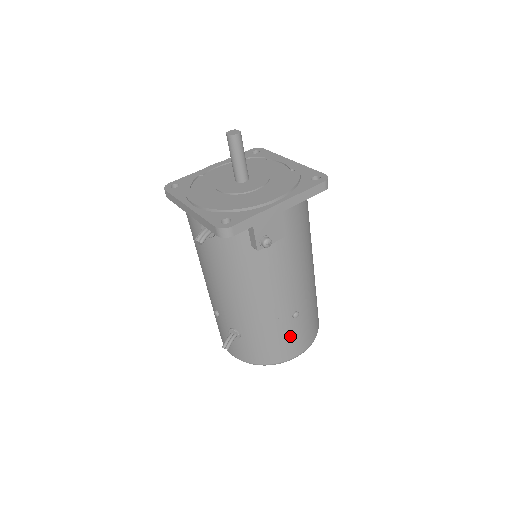
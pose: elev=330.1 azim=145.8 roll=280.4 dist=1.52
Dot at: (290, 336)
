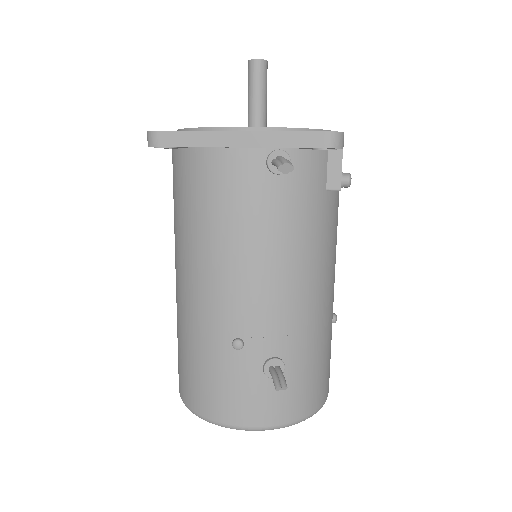
Dot at: (329, 356)
